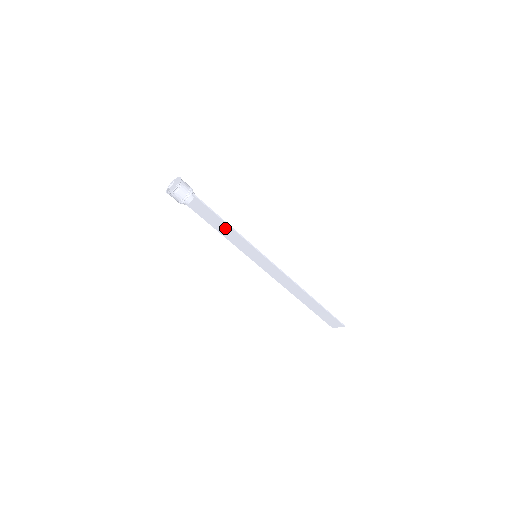
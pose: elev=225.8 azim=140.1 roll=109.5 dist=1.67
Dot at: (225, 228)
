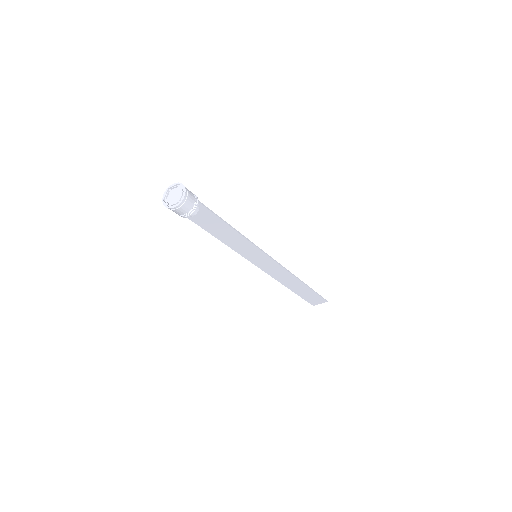
Dot at: (229, 234)
